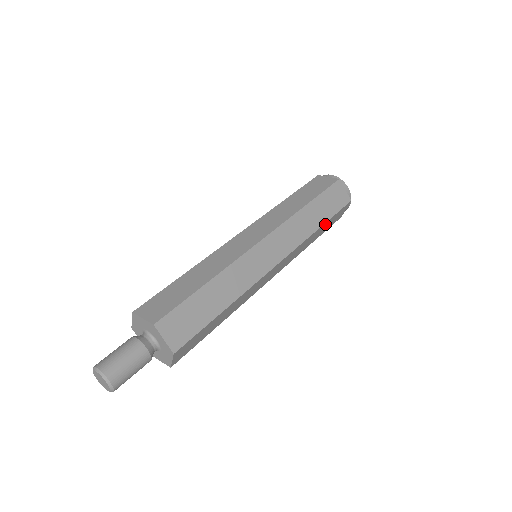
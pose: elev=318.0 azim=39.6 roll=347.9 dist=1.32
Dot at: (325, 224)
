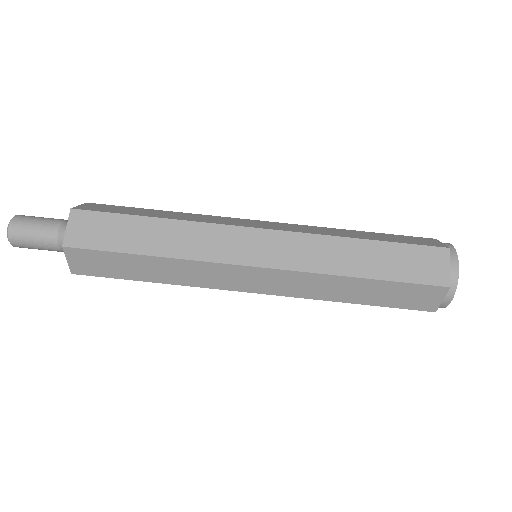
Dot at: (366, 302)
